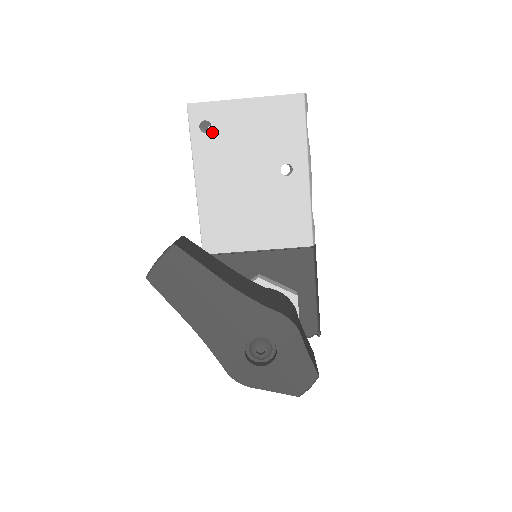
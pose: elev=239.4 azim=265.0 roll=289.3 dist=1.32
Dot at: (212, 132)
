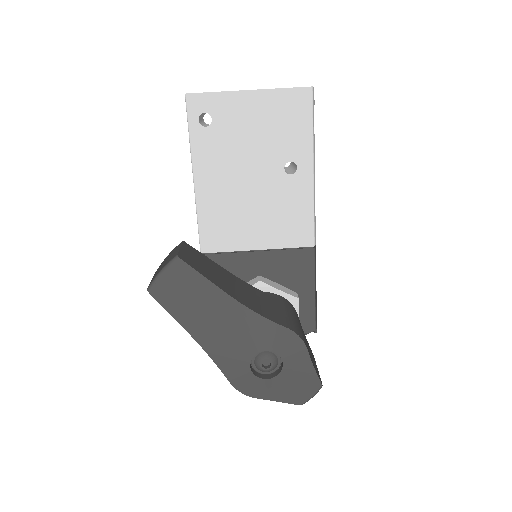
Dot at: (212, 126)
